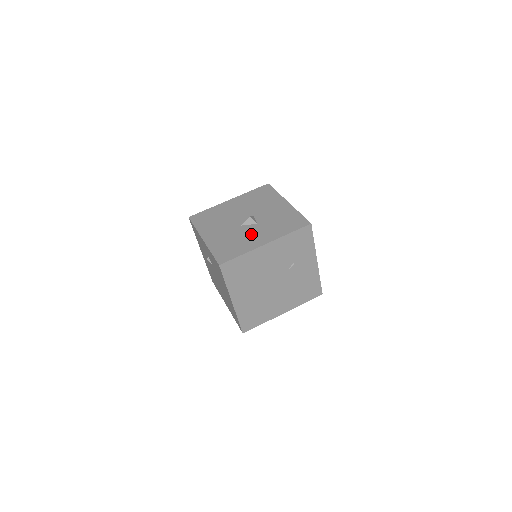
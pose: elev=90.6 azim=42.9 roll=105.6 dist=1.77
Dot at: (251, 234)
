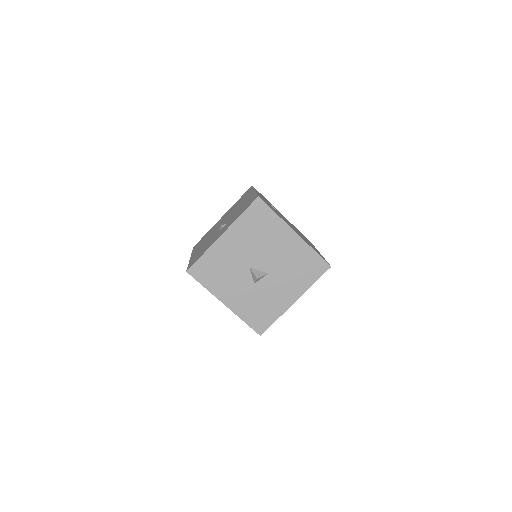
Dot at: (236, 284)
